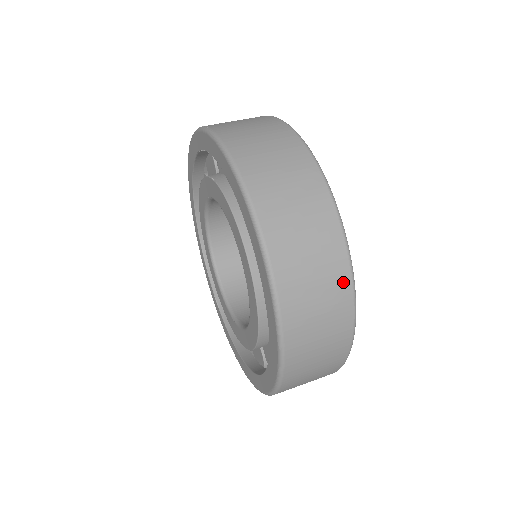
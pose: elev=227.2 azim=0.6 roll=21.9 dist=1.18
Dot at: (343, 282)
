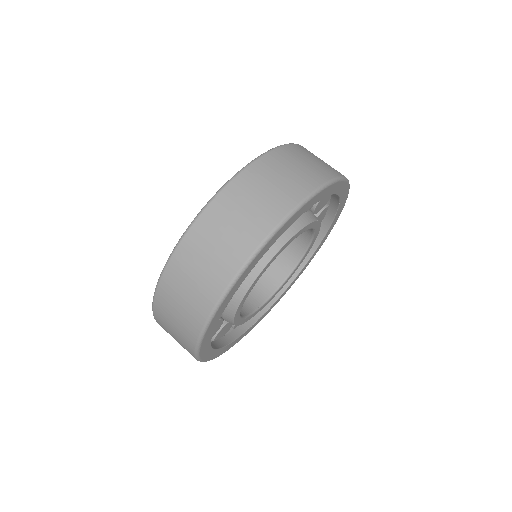
Dot at: (259, 232)
